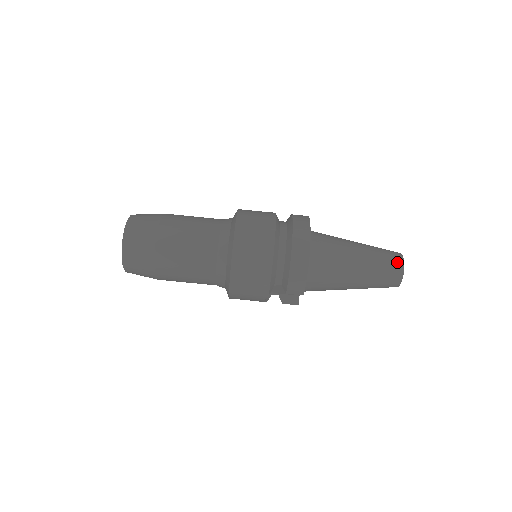
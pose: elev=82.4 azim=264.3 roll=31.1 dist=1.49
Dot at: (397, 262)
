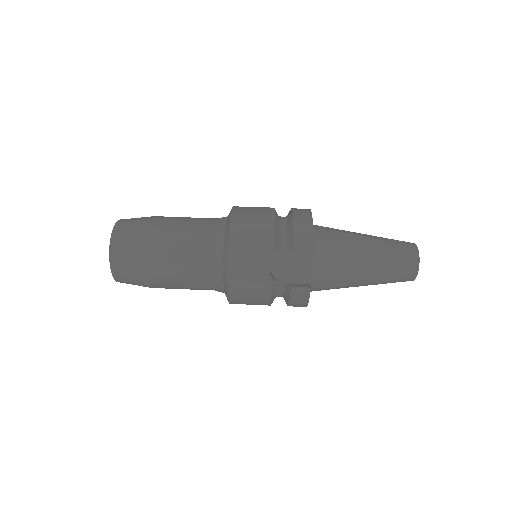
Dot at: (407, 242)
